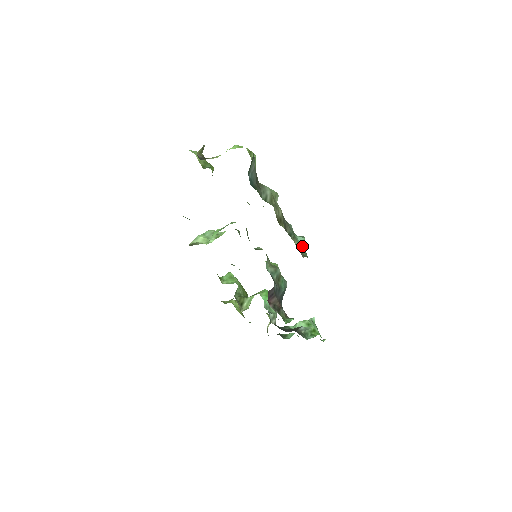
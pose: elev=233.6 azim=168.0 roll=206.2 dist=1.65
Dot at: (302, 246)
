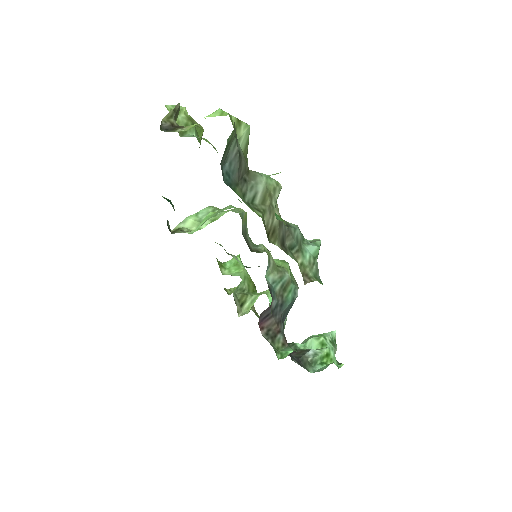
Dot at: (311, 260)
